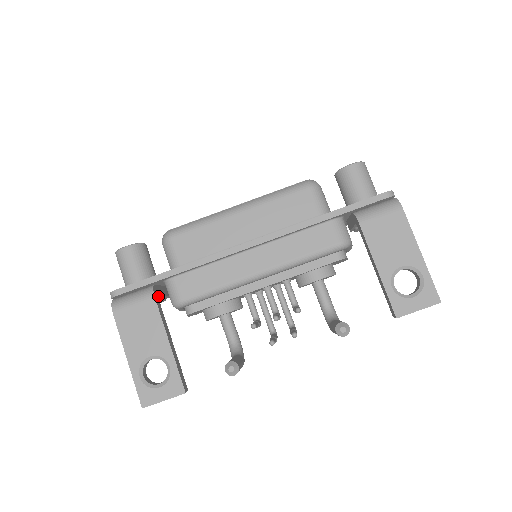
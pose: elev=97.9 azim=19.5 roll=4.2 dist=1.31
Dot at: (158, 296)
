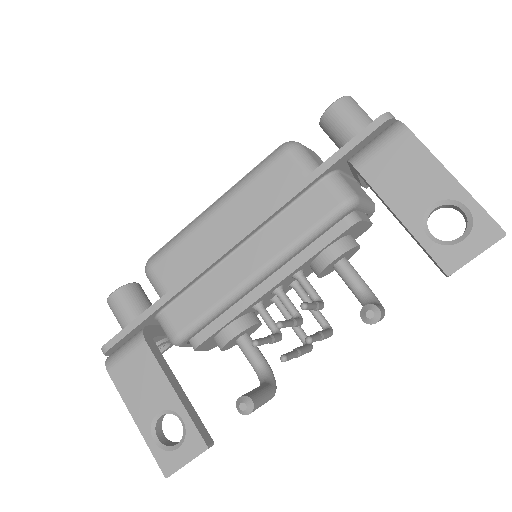
Dot at: (157, 338)
